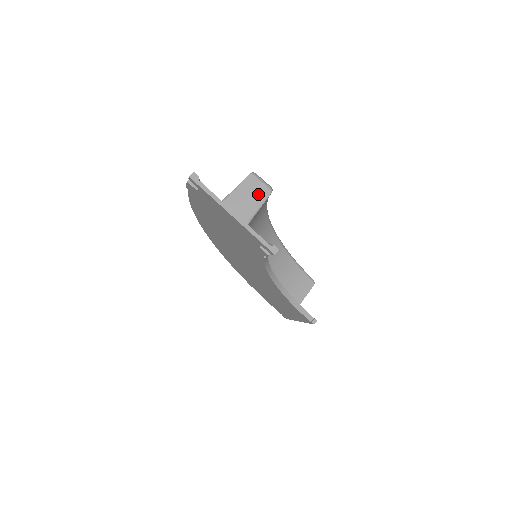
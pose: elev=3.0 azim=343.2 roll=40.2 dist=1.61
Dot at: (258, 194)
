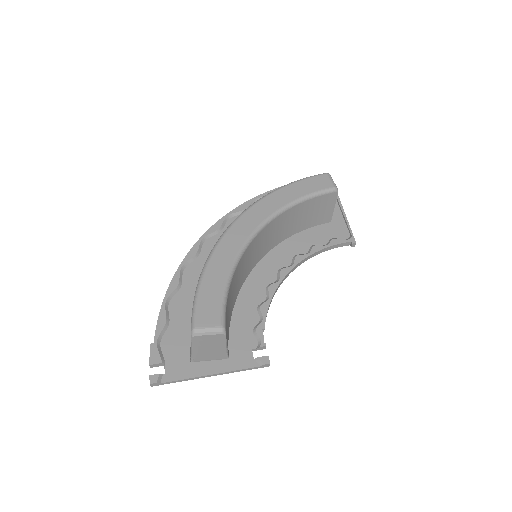
Dot at: (215, 342)
